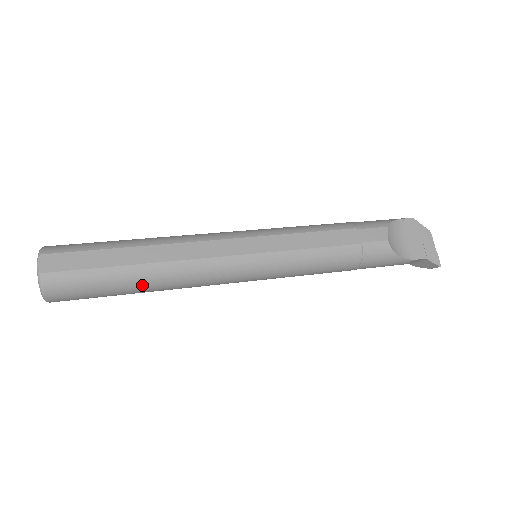
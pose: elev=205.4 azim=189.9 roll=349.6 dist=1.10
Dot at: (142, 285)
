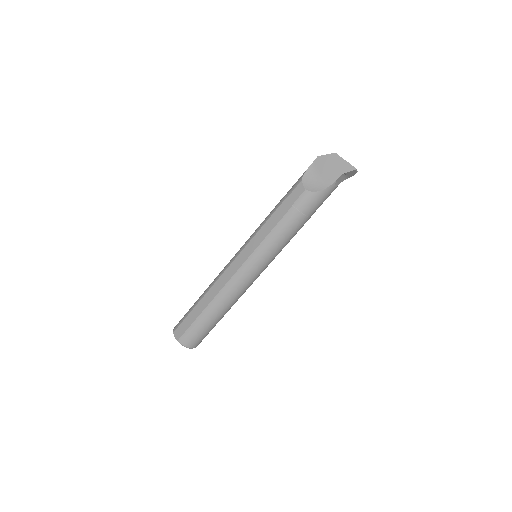
Dot at: (216, 315)
